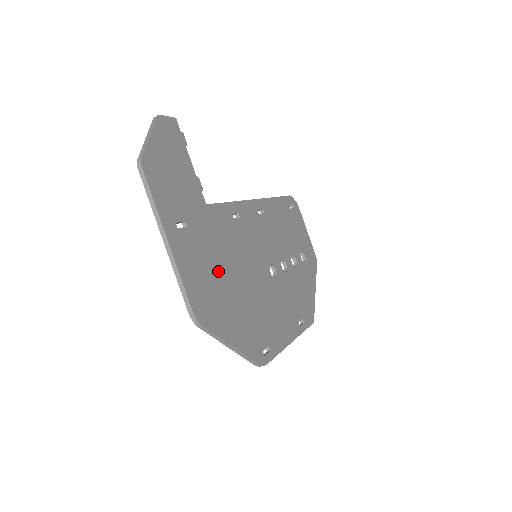
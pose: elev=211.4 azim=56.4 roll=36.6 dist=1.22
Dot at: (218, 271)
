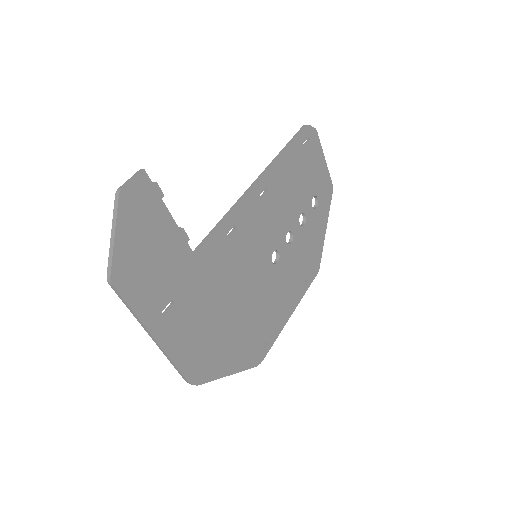
Dot at: (212, 318)
